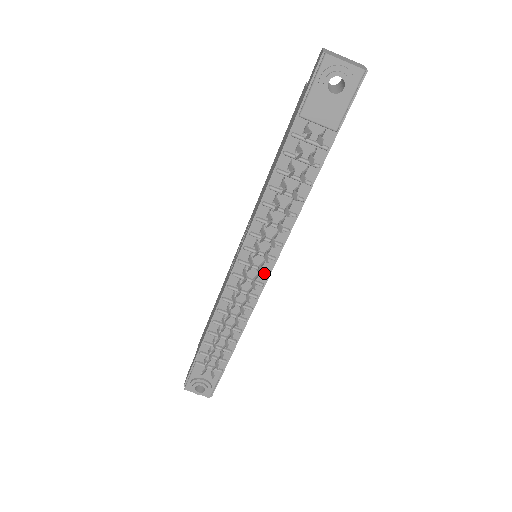
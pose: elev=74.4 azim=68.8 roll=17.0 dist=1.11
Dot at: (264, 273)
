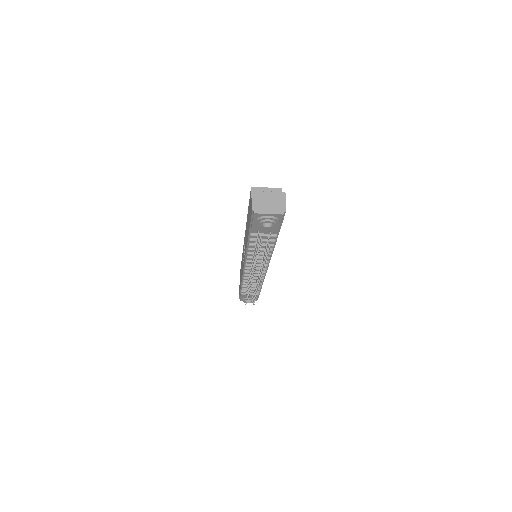
Dot at: (264, 269)
